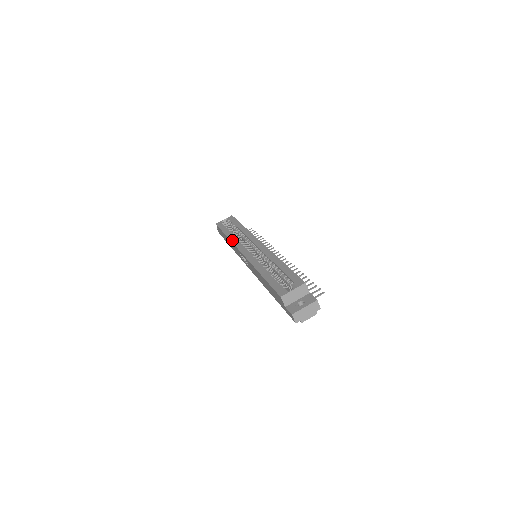
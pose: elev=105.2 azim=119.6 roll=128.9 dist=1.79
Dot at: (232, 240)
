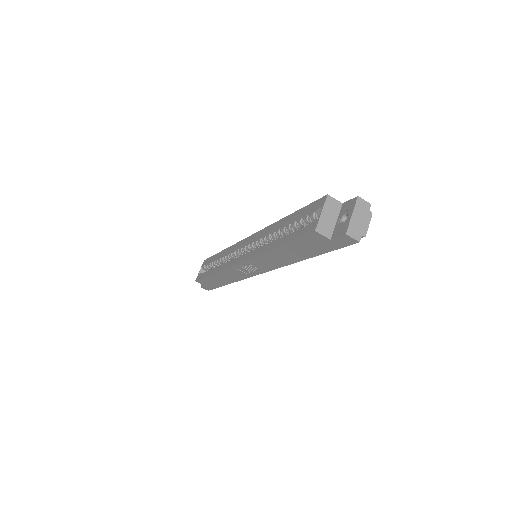
Dot at: (220, 269)
